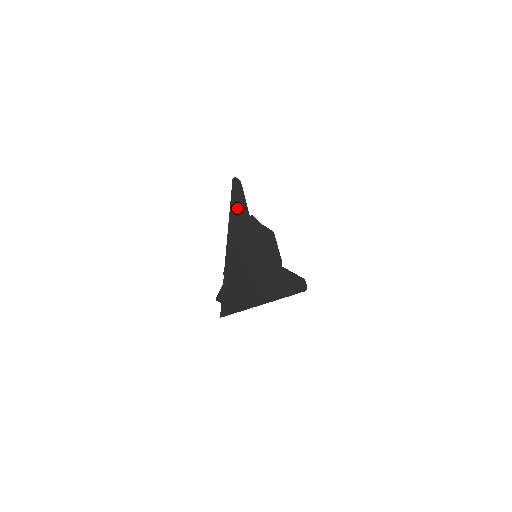
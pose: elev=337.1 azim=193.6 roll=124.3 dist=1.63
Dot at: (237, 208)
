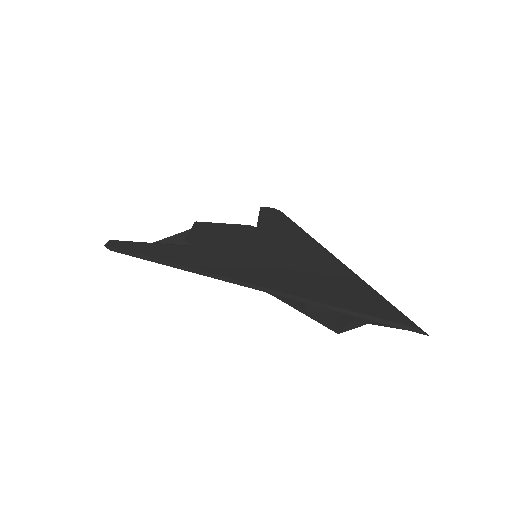
Dot at: (176, 259)
